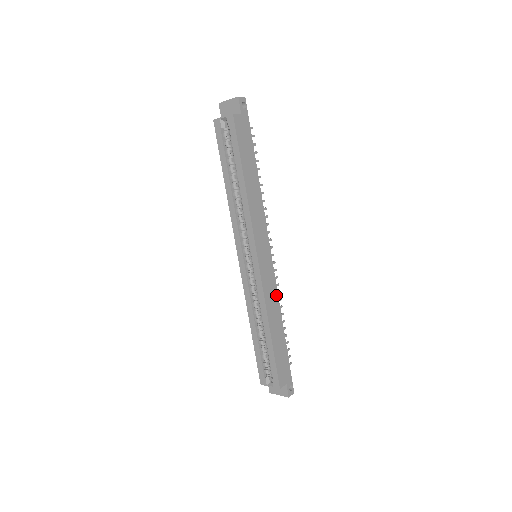
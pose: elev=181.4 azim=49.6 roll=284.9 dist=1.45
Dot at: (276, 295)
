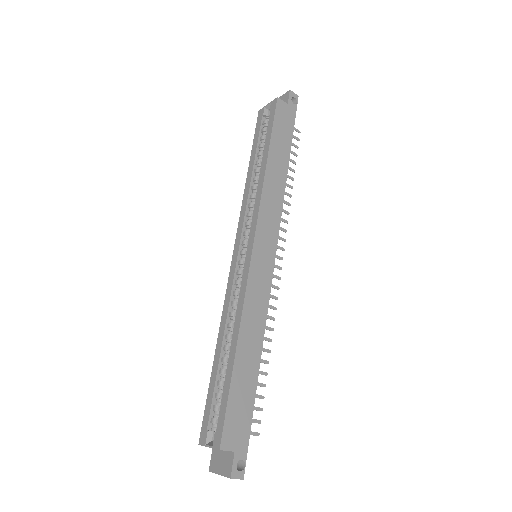
Dot at: (264, 310)
